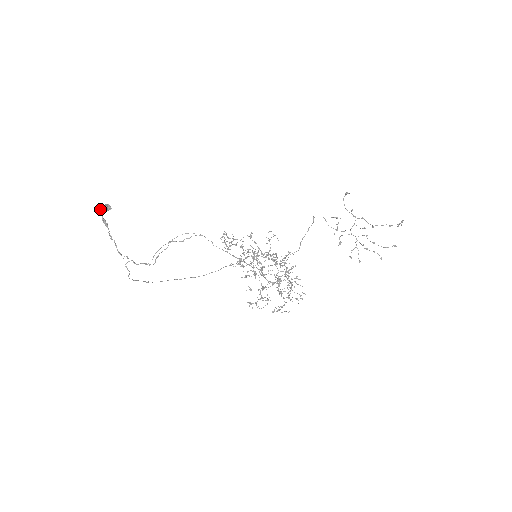
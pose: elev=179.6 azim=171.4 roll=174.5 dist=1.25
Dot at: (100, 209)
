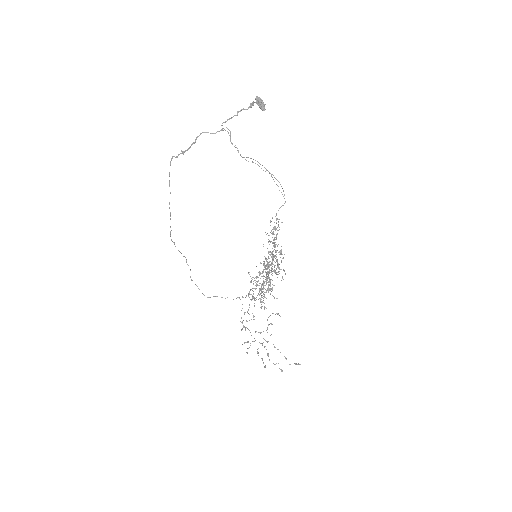
Dot at: (261, 100)
